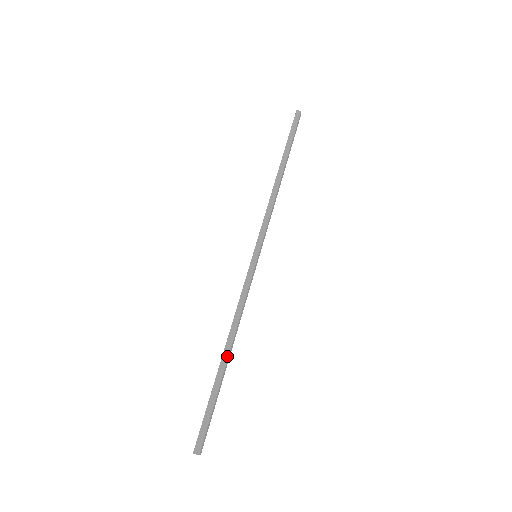
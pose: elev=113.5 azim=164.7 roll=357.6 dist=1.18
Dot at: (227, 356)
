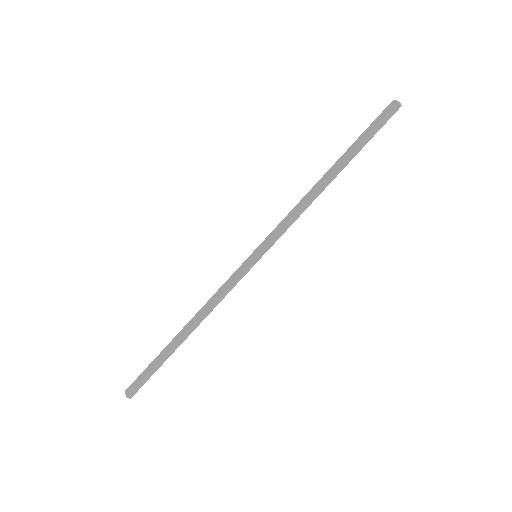
Dot at: (186, 338)
